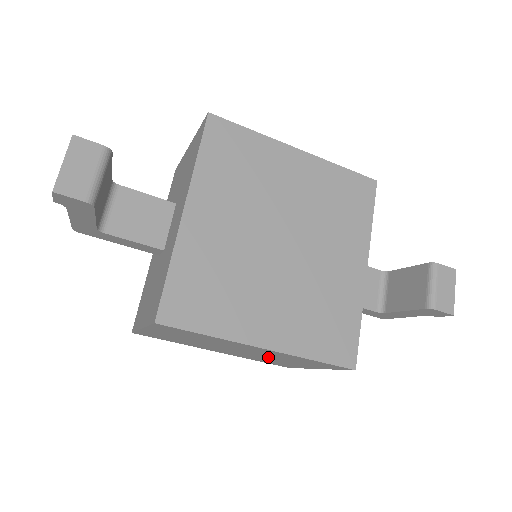
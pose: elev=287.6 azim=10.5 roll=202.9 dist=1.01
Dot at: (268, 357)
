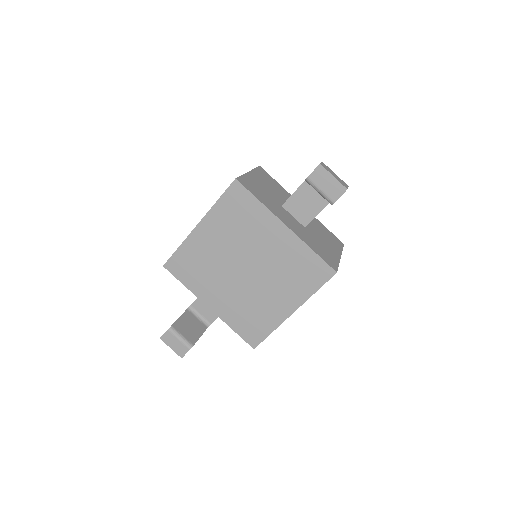
Dot at: occluded
